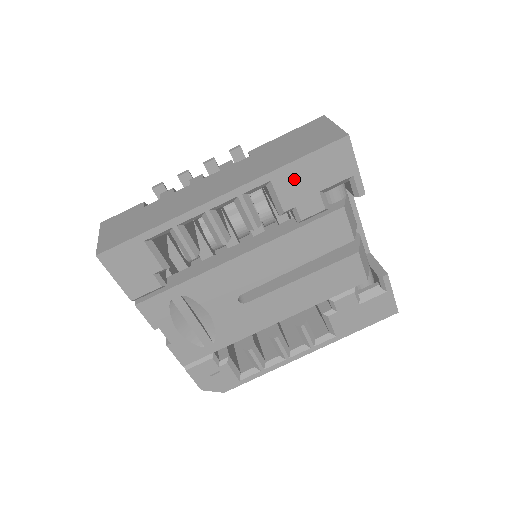
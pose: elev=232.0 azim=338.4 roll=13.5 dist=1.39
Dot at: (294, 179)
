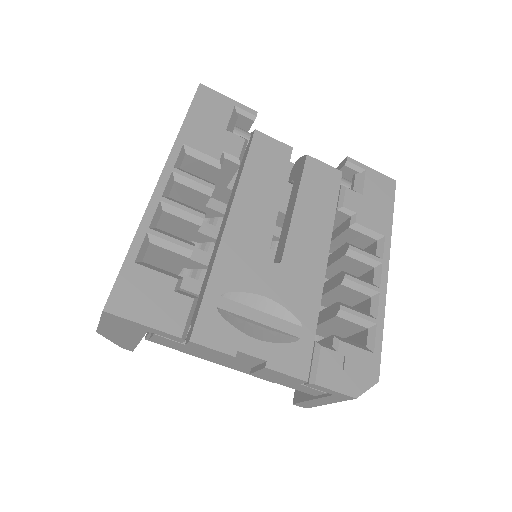
Dot at: (198, 133)
